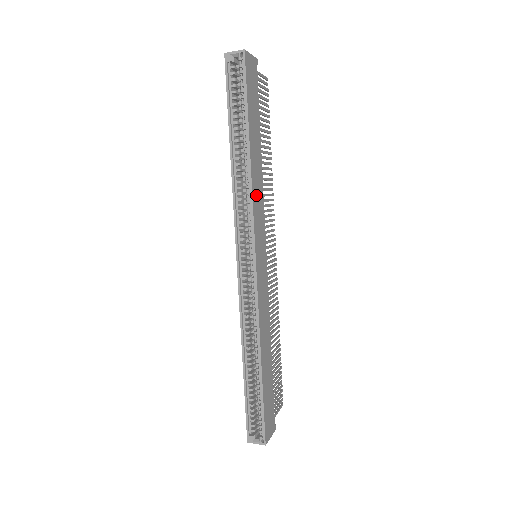
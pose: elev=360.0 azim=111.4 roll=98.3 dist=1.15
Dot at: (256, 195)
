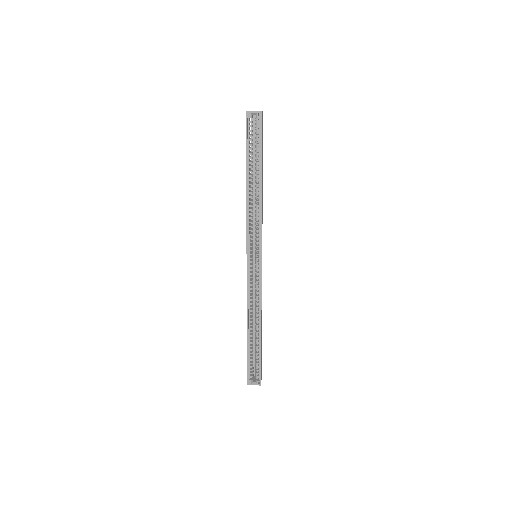
Dot at: occluded
